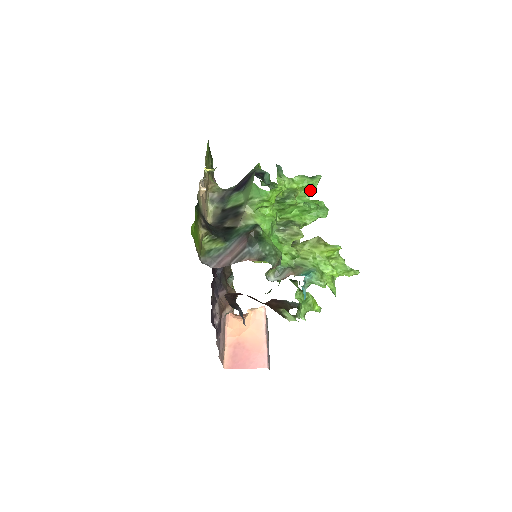
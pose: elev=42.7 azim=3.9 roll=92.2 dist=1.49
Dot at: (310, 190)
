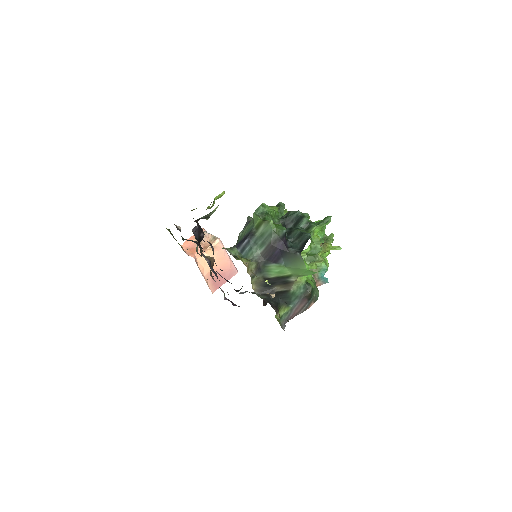
Dot at: occluded
